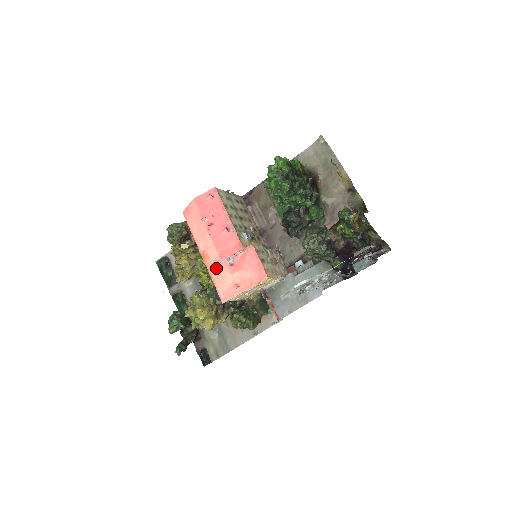
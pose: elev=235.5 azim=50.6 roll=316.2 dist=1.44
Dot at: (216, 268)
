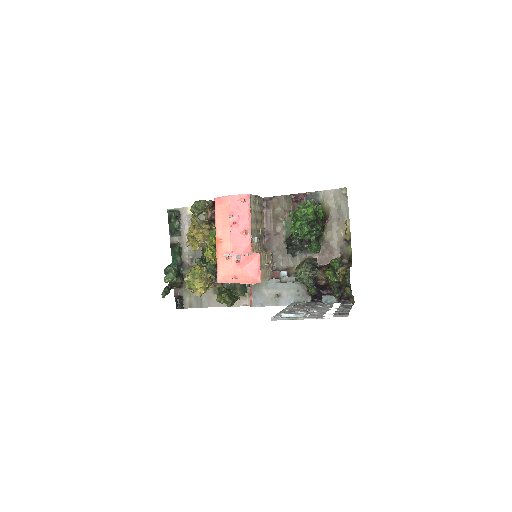
Dot at: (224, 256)
